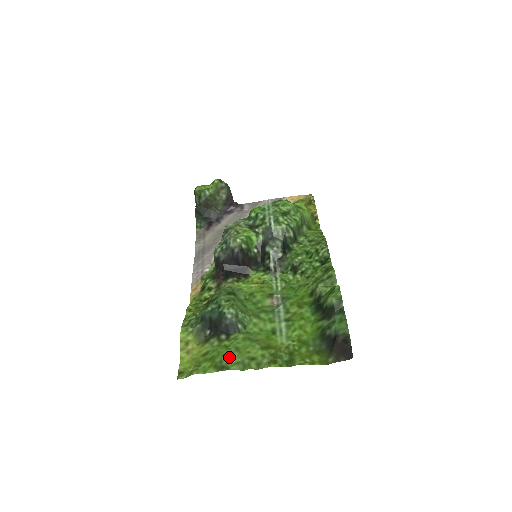
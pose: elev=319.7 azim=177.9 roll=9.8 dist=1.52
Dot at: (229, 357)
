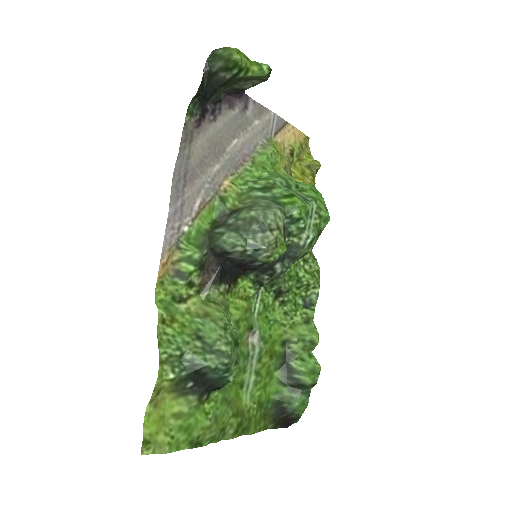
Dot at: (207, 432)
